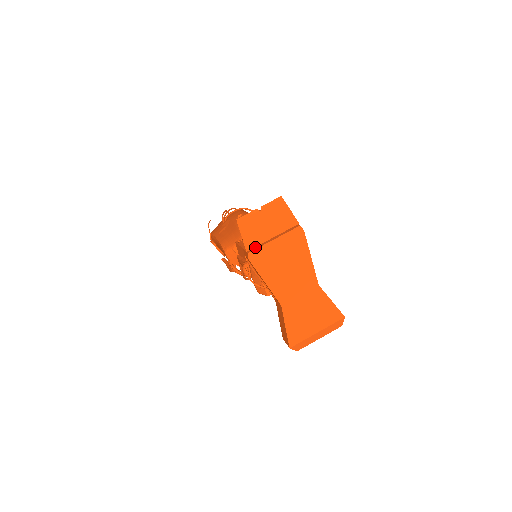
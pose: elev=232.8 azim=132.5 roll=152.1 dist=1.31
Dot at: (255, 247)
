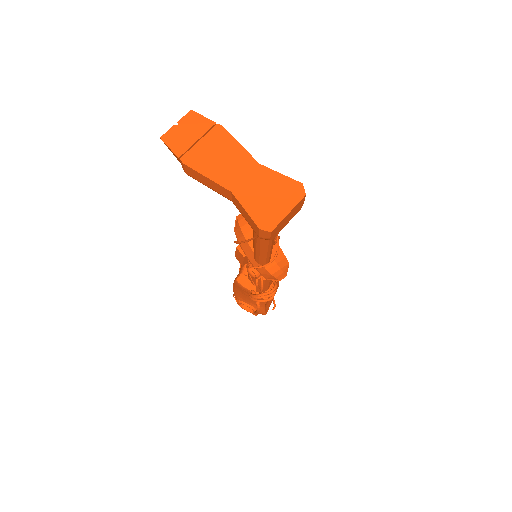
Dot at: (186, 155)
